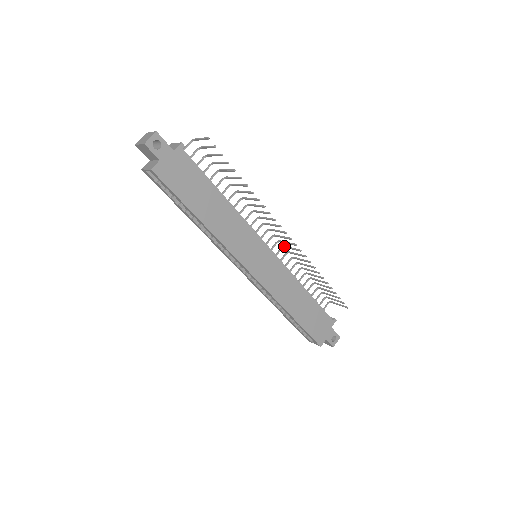
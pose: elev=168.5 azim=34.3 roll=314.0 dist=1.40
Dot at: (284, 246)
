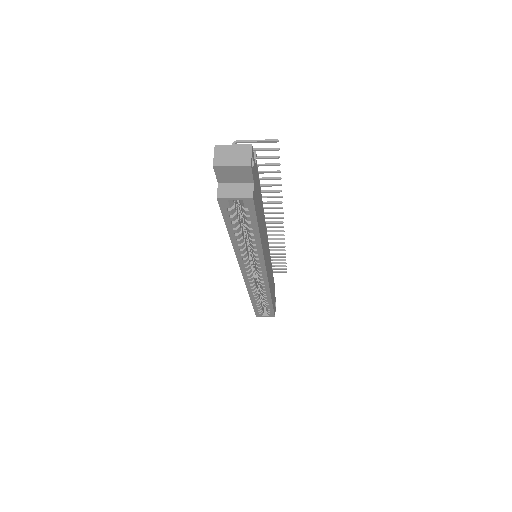
Dot at: occluded
